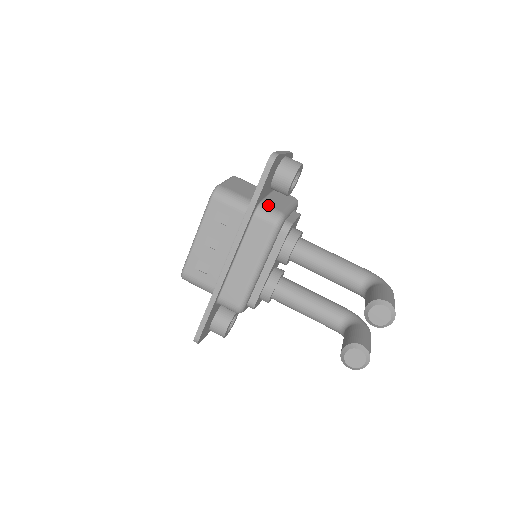
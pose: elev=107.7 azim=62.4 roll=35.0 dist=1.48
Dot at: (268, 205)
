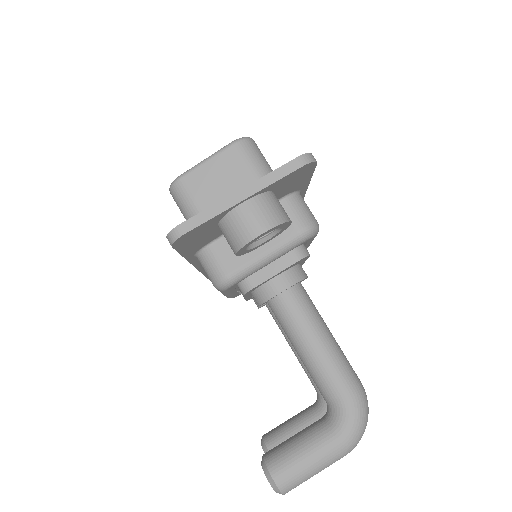
Dot at: (215, 255)
